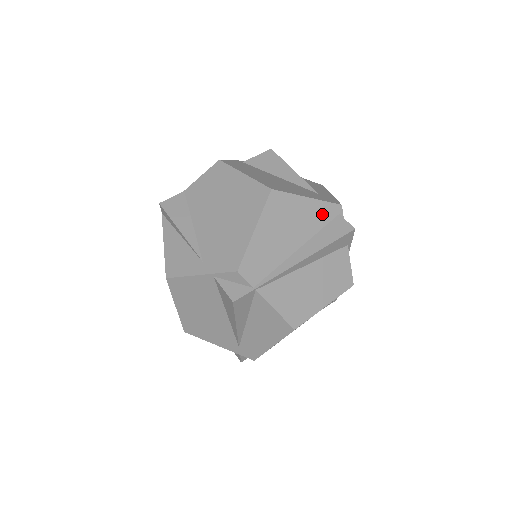
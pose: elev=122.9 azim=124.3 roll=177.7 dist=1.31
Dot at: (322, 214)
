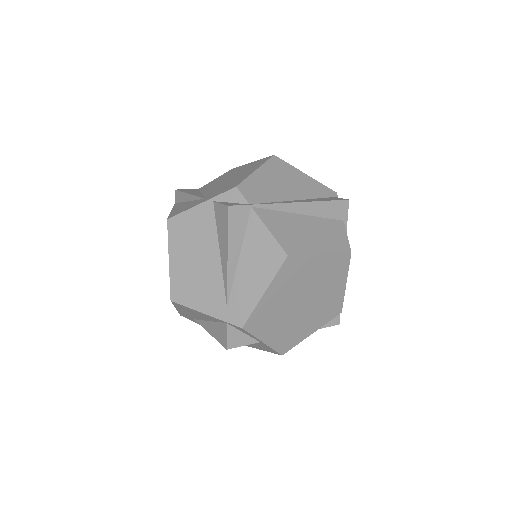
Dot at: (318, 190)
